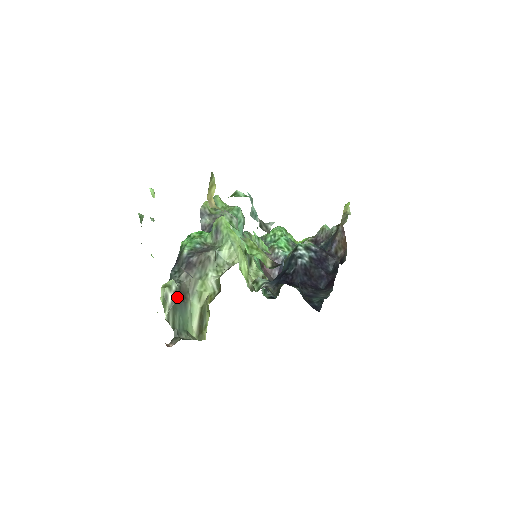
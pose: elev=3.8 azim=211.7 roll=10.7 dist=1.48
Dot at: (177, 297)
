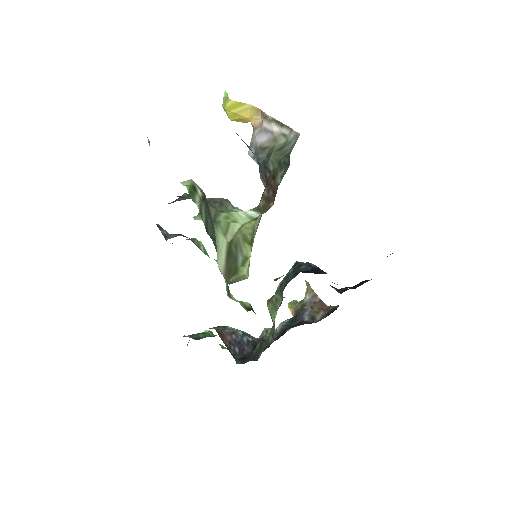
Dot at: occluded
